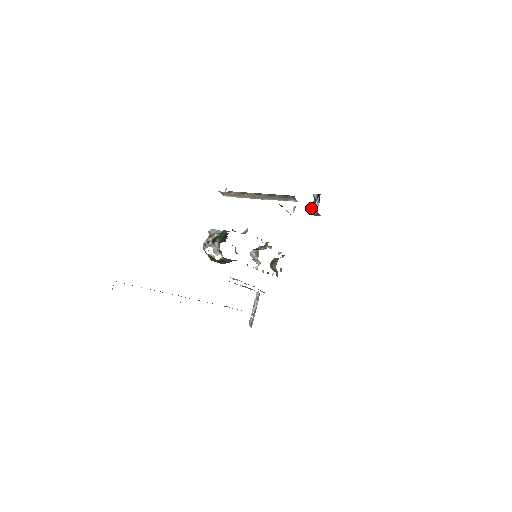
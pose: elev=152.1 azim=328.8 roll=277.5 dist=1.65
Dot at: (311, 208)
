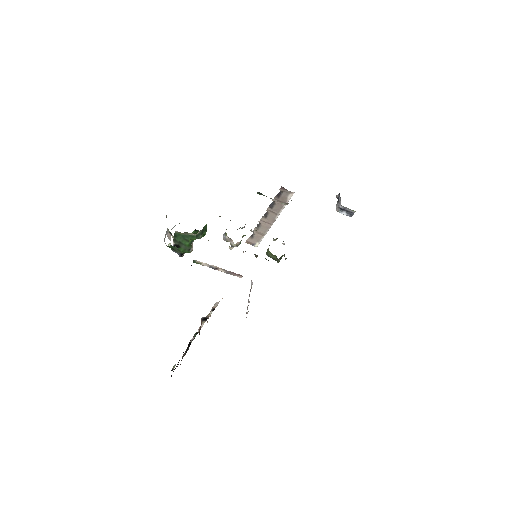
Dot at: (336, 208)
